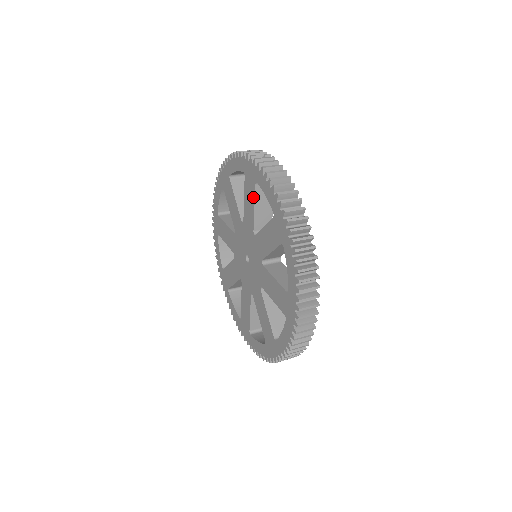
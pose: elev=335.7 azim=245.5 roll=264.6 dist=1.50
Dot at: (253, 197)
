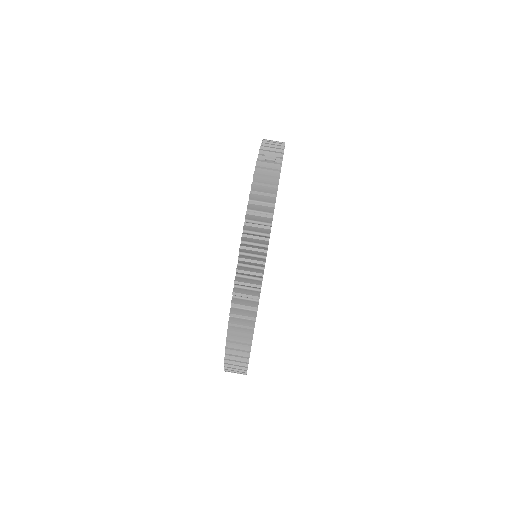
Dot at: occluded
